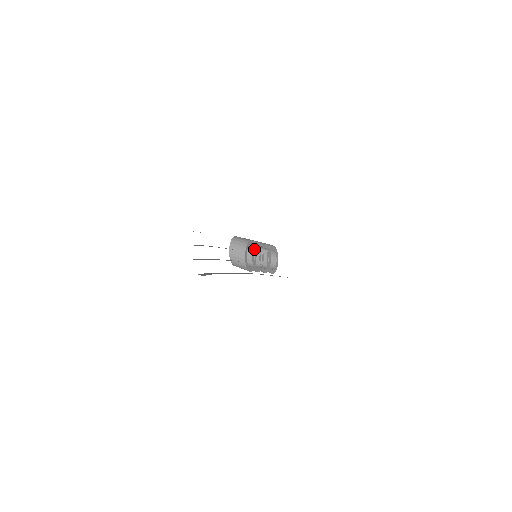
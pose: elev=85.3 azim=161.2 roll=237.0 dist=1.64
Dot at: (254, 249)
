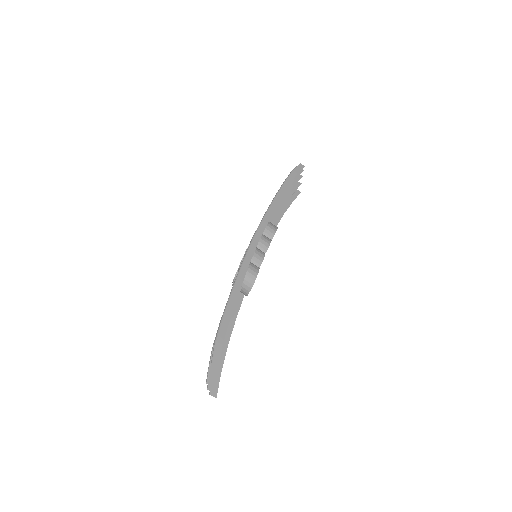
Dot at: occluded
